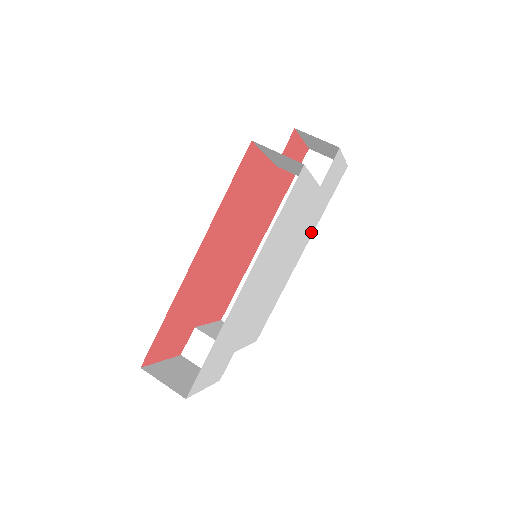
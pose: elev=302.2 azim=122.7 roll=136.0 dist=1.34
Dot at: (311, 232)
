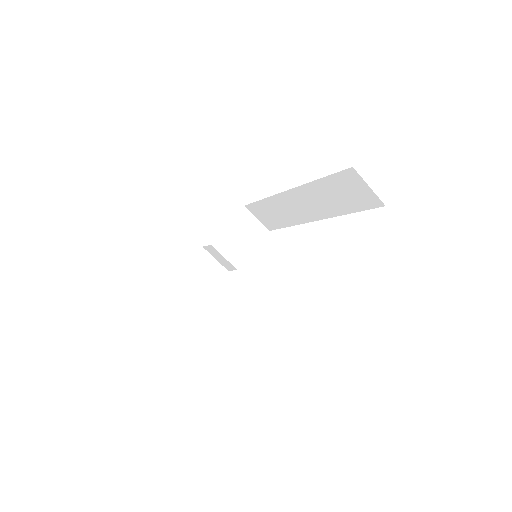
Dot at: occluded
